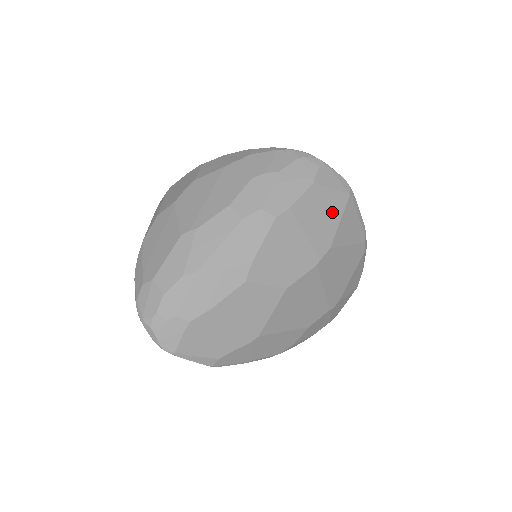
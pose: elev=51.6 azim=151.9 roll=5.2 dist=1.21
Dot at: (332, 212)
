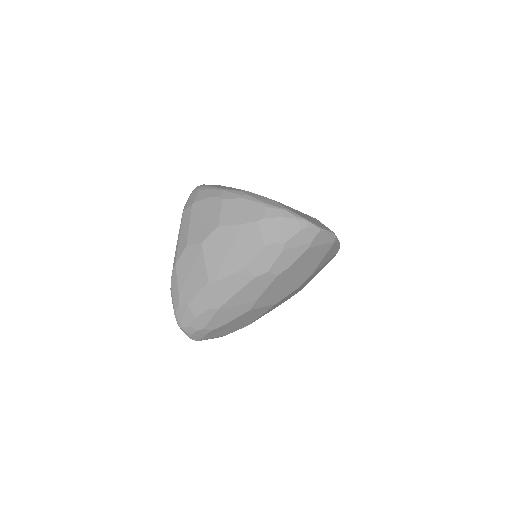
Dot at: (318, 257)
